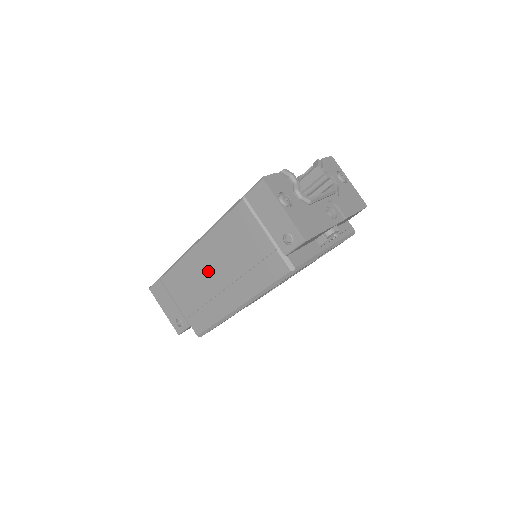
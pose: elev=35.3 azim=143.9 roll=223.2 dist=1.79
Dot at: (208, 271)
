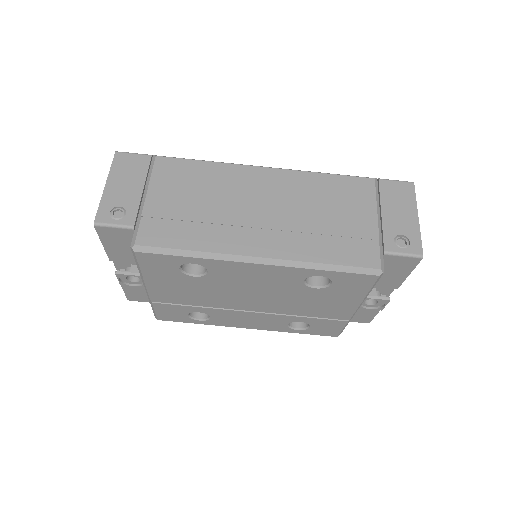
Dot at: (252, 197)
